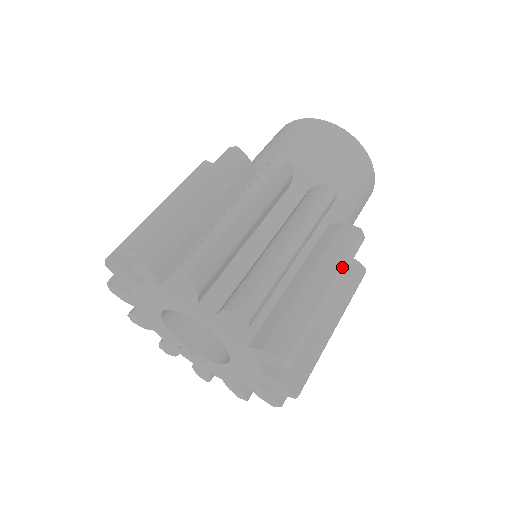
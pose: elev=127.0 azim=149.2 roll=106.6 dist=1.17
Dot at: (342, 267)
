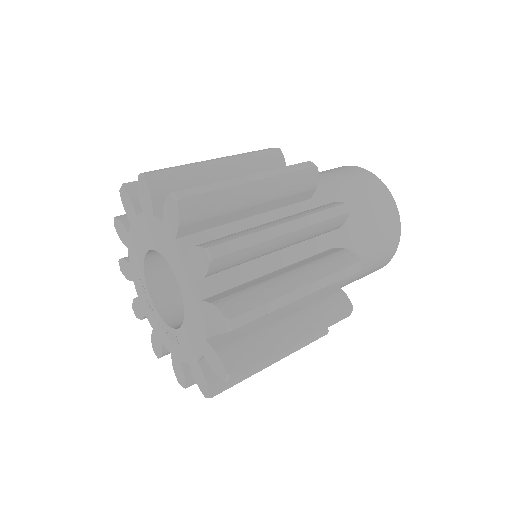
Dot at: (319, 329)
